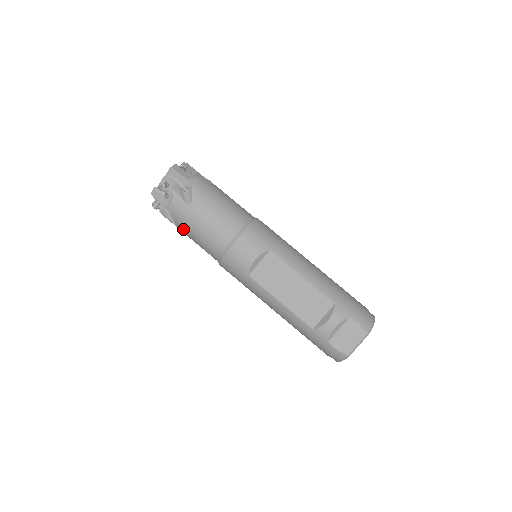
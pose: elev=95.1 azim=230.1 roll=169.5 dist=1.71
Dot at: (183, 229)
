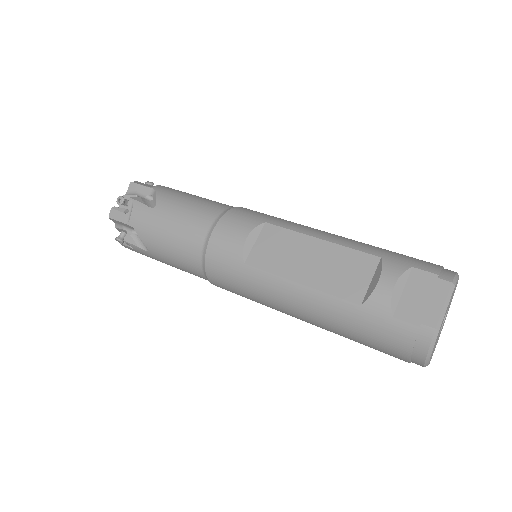
Dot at: (152, 246)
